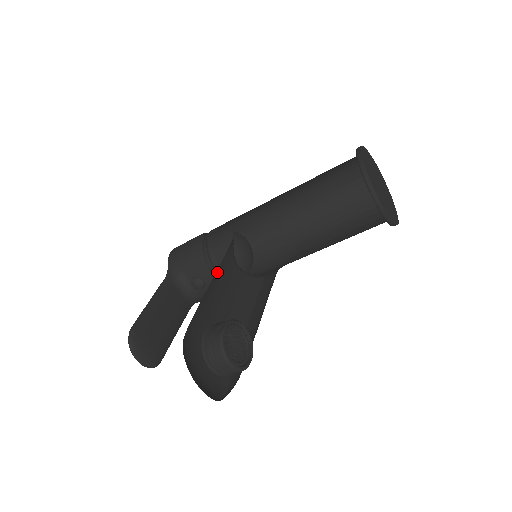
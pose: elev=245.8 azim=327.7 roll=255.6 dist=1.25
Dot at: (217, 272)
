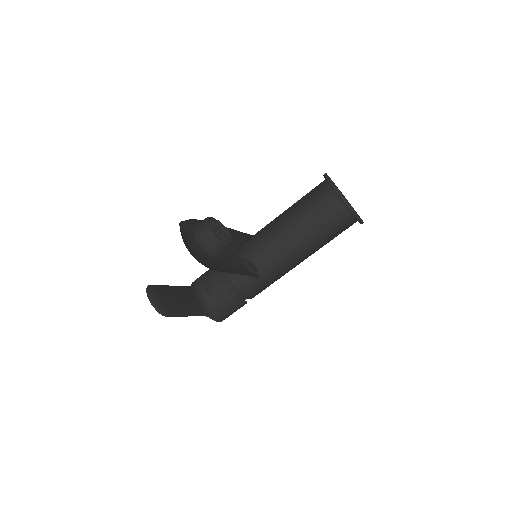
Dot at: occluded
